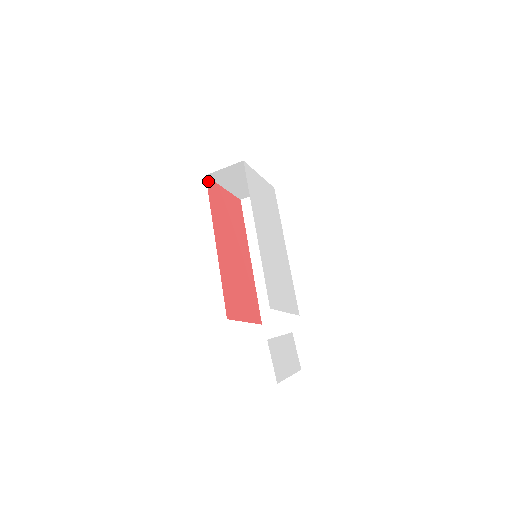
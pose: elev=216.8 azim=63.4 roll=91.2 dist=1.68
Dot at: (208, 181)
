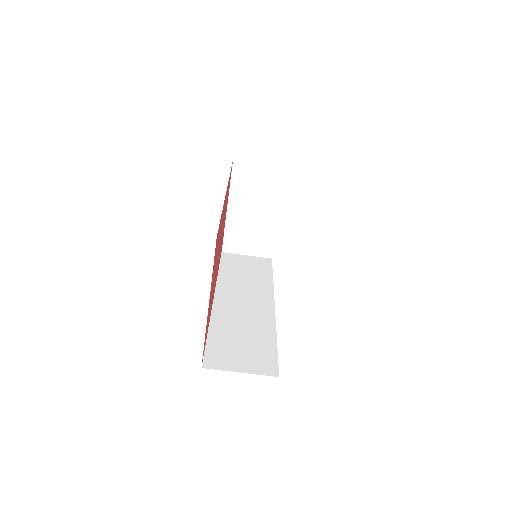
Dot at: (232, 167)
